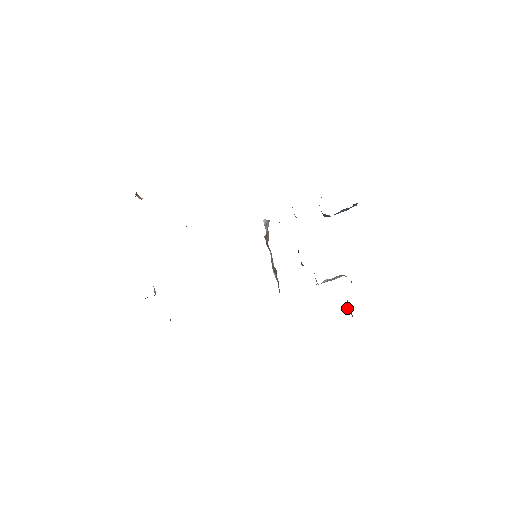
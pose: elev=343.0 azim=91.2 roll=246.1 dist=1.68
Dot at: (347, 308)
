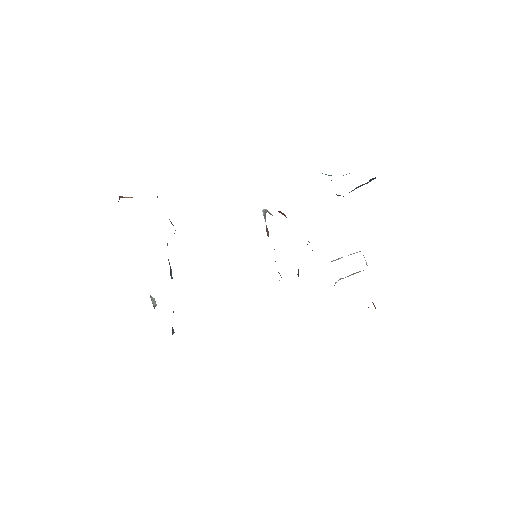
Dot at: (374, 305)
